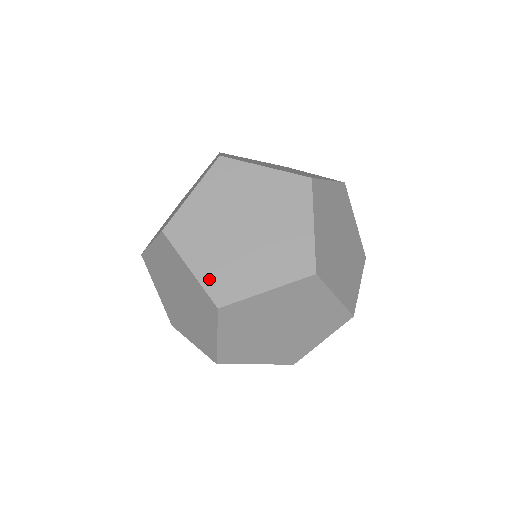
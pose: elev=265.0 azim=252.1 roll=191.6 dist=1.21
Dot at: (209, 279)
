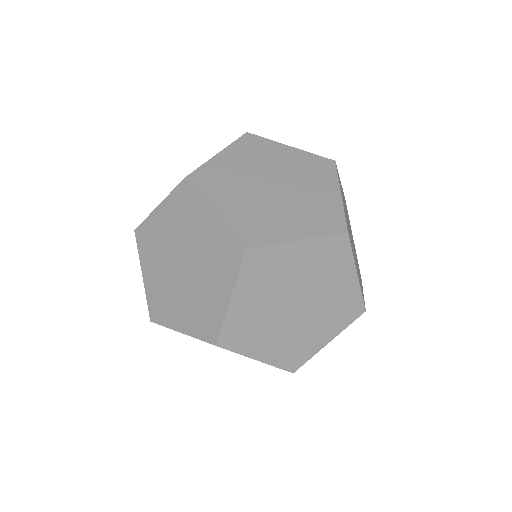
Dot at: (234, 320)
